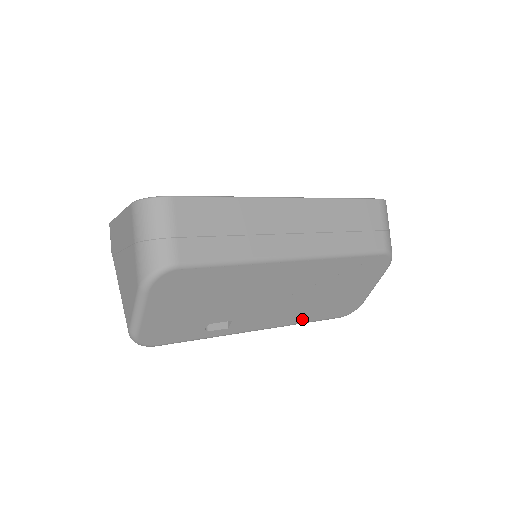
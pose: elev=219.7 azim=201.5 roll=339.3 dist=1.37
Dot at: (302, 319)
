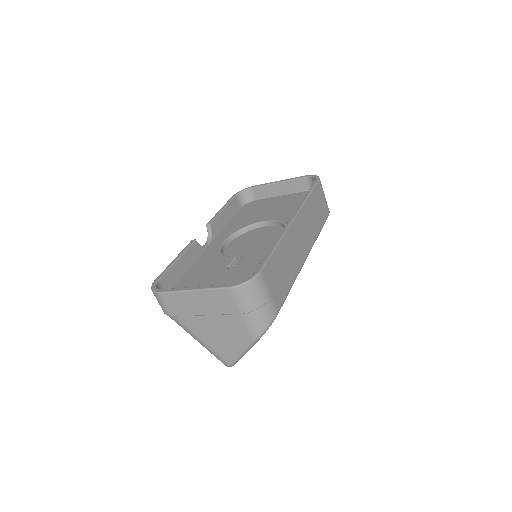
Dot at: occluded
